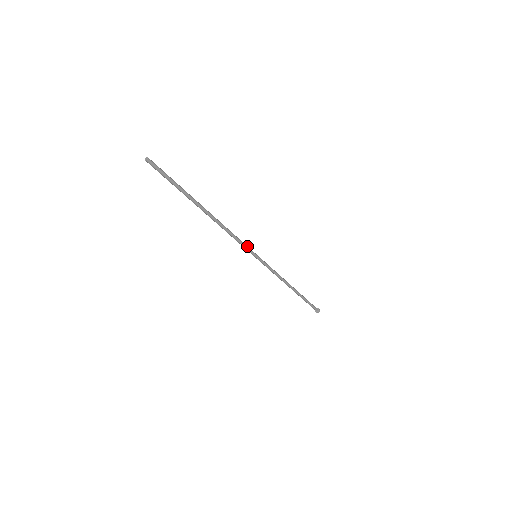
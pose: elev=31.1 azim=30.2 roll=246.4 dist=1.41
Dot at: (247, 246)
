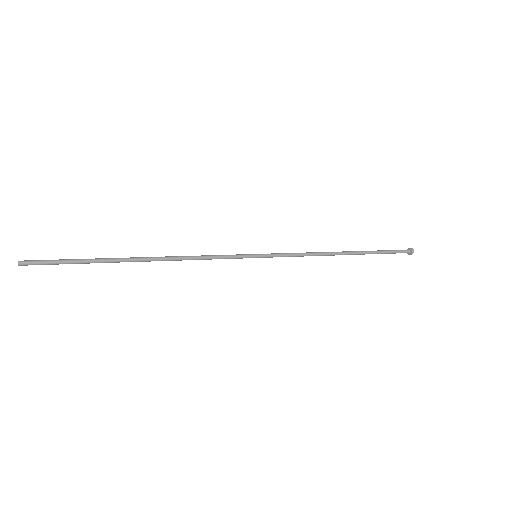
Dot at: (232, 255)
